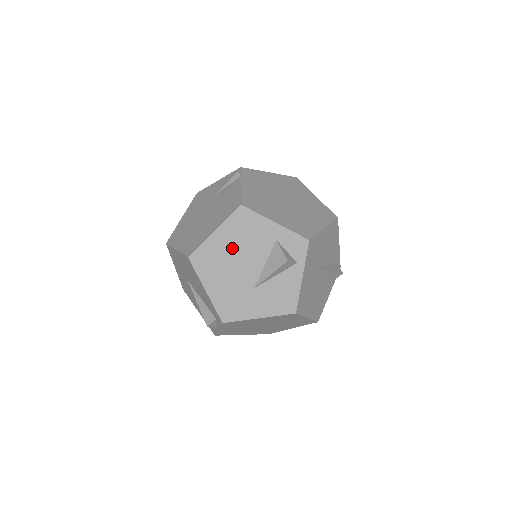
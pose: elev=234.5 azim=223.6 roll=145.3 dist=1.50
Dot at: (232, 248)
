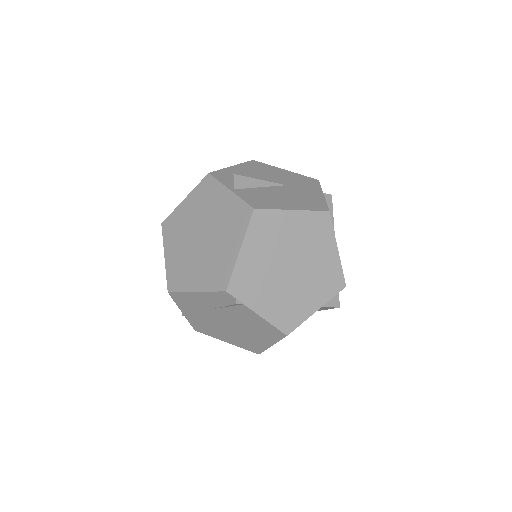
Dot at: occluded
